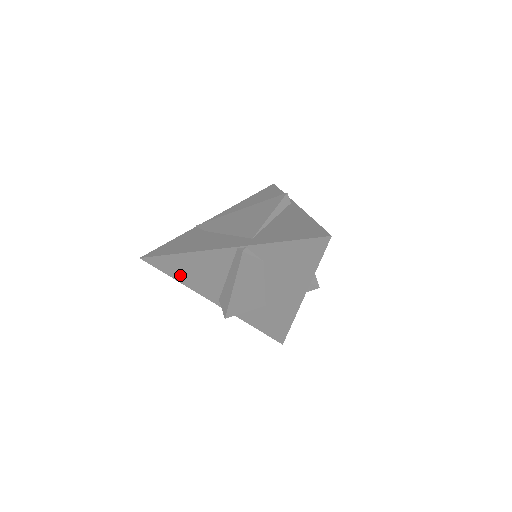
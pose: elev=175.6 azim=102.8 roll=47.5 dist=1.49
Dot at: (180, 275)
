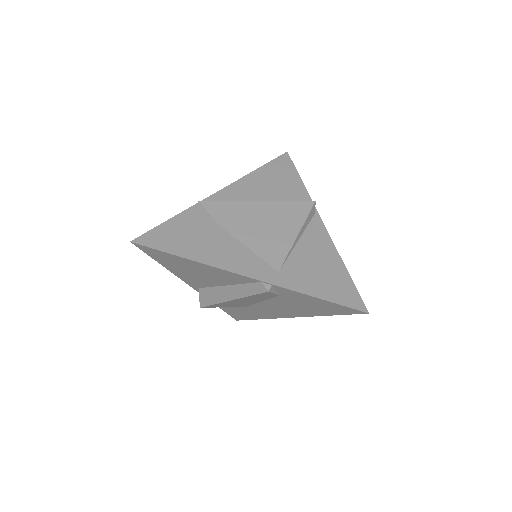
Dot at: (171, 265)
